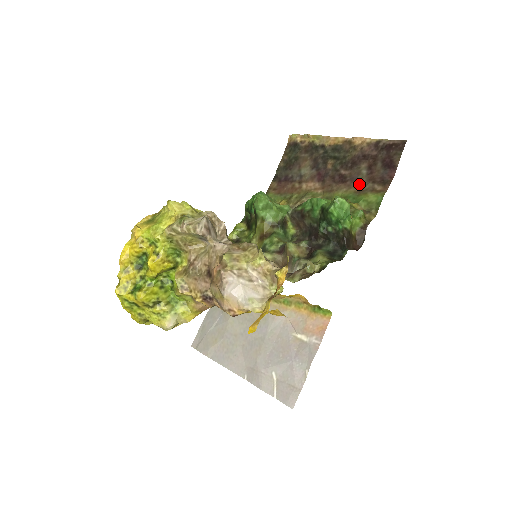
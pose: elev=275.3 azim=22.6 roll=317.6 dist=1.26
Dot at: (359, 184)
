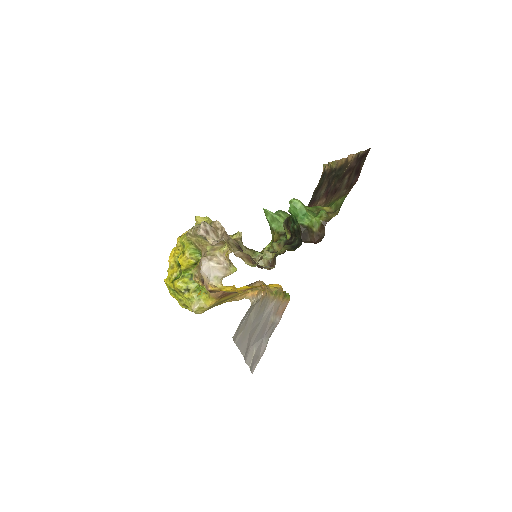
Dot at: (340, 192)
